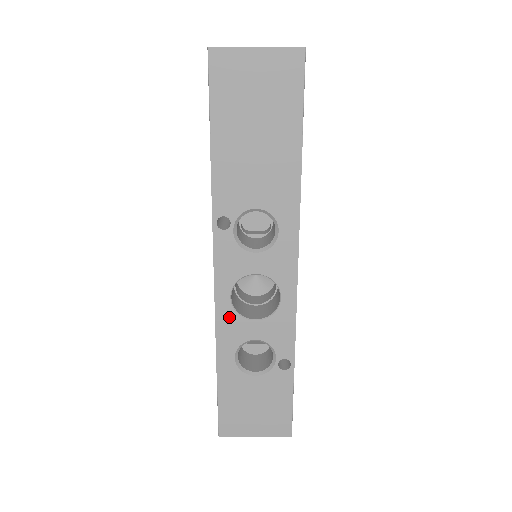
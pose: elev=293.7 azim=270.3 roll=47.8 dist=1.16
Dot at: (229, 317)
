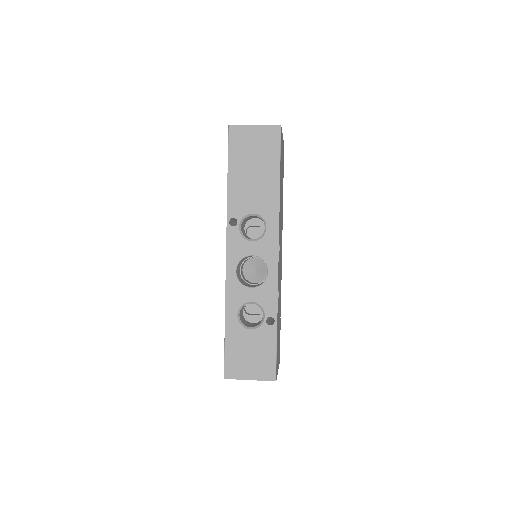
Dot at: (234, 285)
